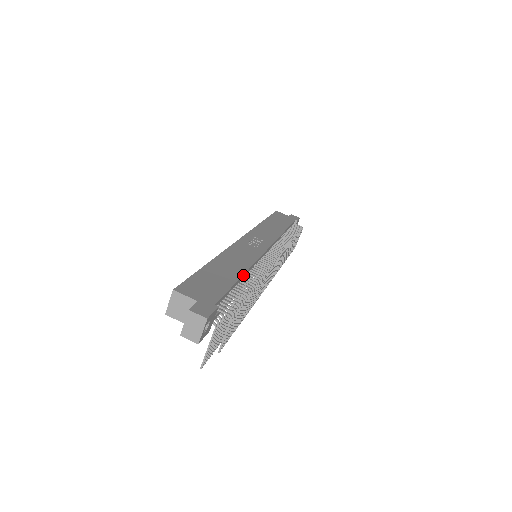
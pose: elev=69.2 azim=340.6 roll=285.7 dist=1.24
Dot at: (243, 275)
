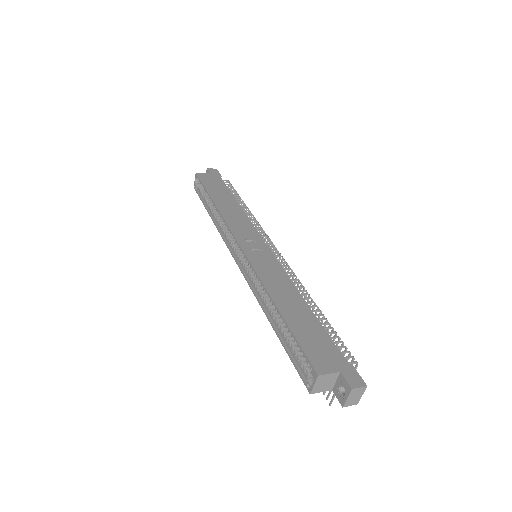
Dot at: (306, 304)
